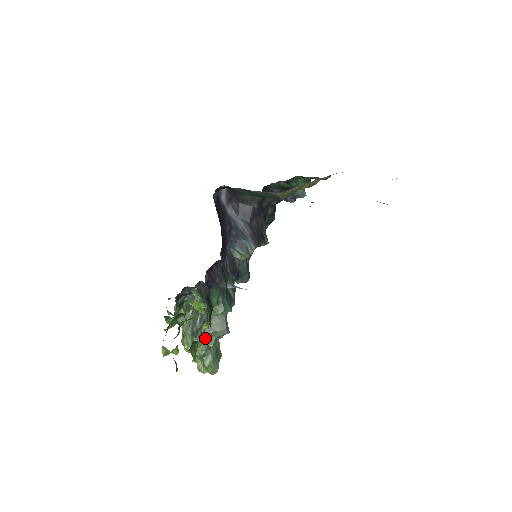
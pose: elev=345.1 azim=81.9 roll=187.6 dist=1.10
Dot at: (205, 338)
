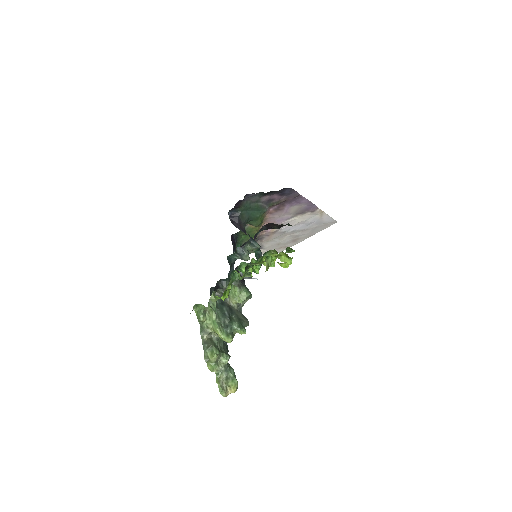
Dot at: (240, 324)
